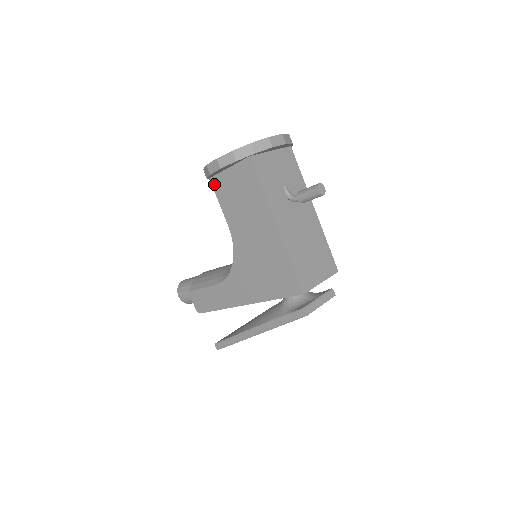
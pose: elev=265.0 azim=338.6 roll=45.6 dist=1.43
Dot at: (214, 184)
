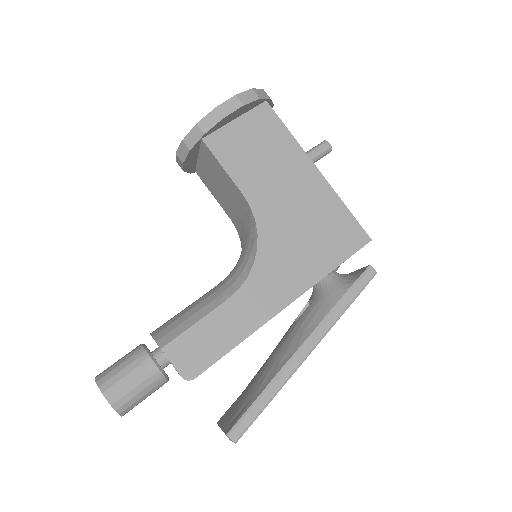
Dot at: (211, 144)
